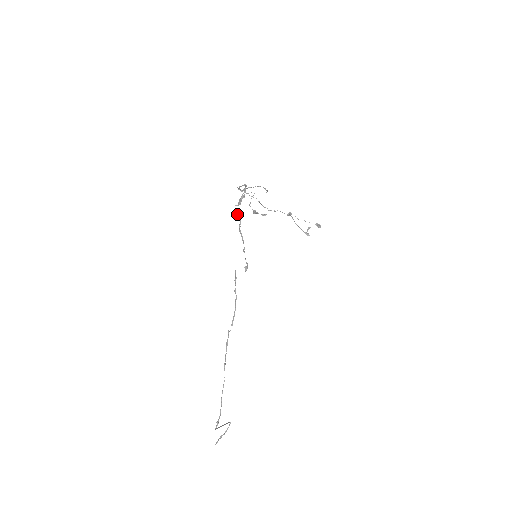
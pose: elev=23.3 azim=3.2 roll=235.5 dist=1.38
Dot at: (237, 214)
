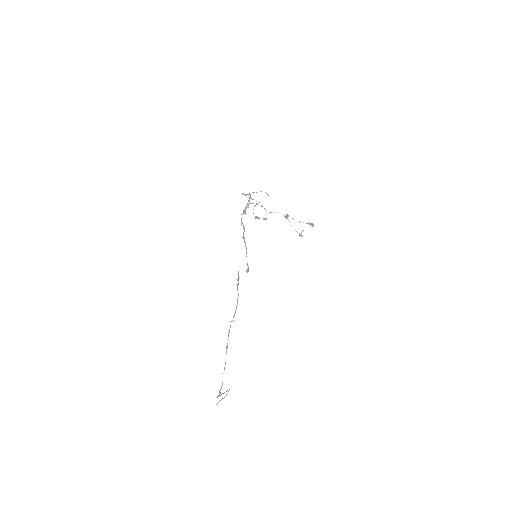
Dot at: (242, 223)
